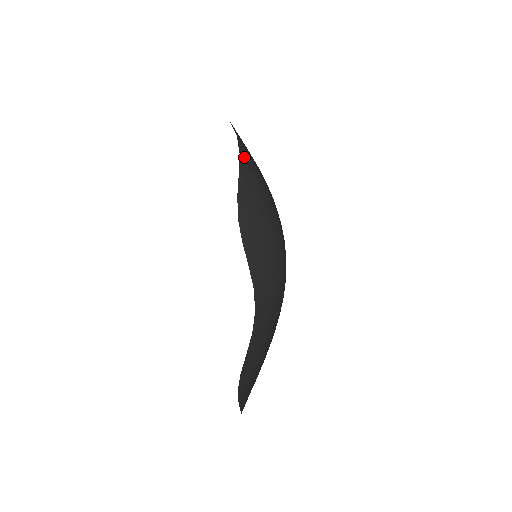
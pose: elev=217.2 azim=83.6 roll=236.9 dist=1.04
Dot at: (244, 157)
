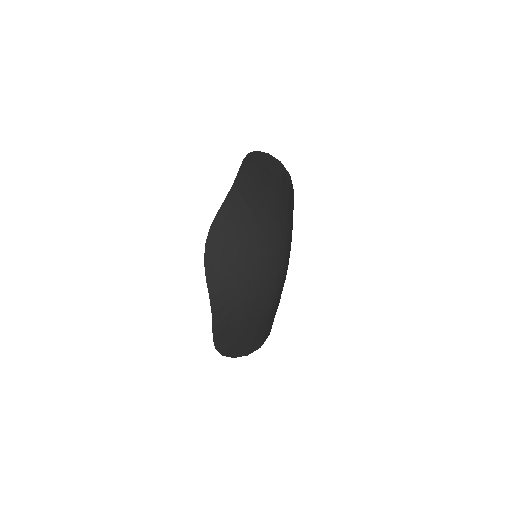
Dot at: (233, 199)
